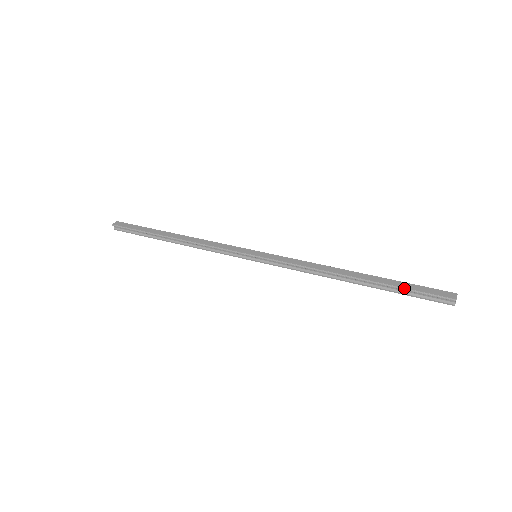
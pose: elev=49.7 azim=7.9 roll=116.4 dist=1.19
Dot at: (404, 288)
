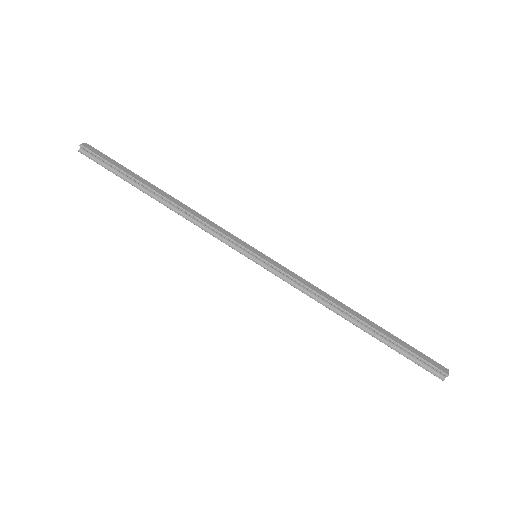
Dot at: (404, 347)
